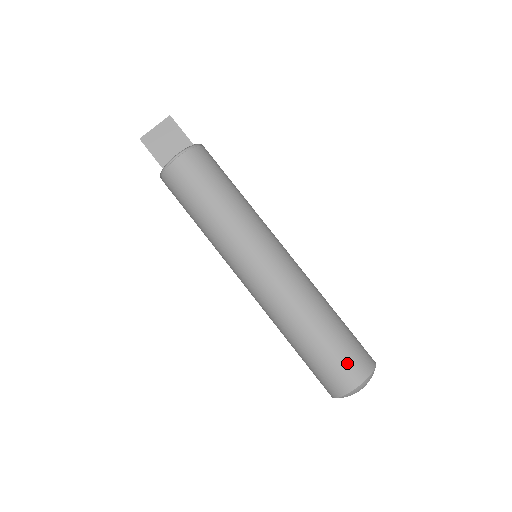
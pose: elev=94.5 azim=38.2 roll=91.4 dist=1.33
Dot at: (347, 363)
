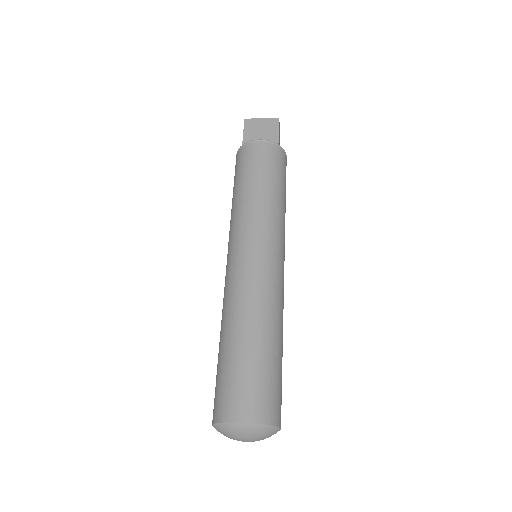
Dot at: (250, 391)
